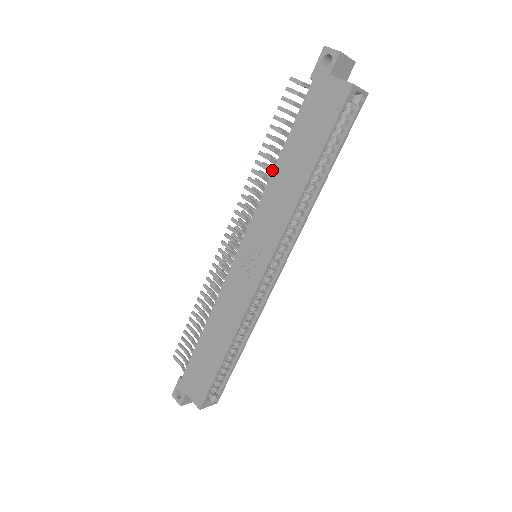
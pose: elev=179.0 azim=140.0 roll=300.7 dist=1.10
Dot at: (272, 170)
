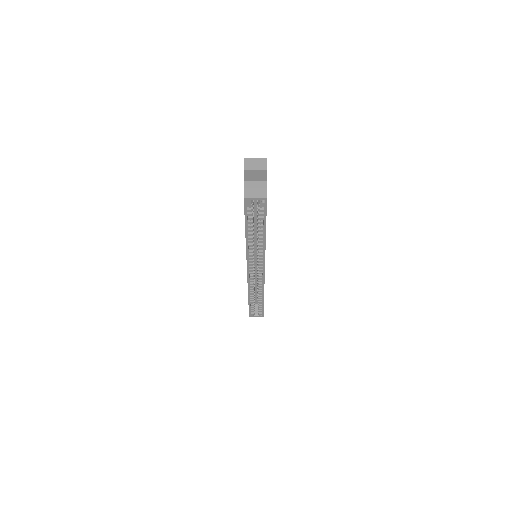
Dot at: occluded
